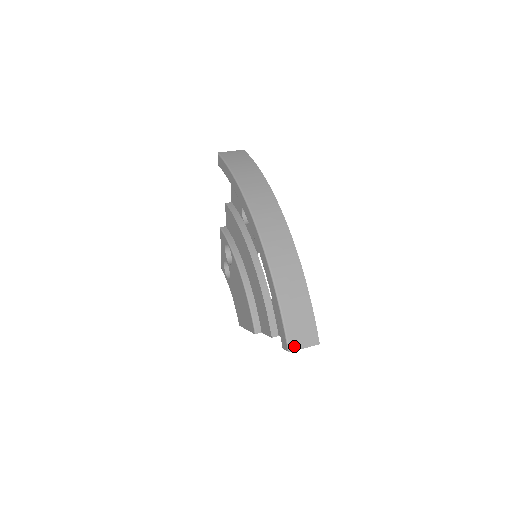
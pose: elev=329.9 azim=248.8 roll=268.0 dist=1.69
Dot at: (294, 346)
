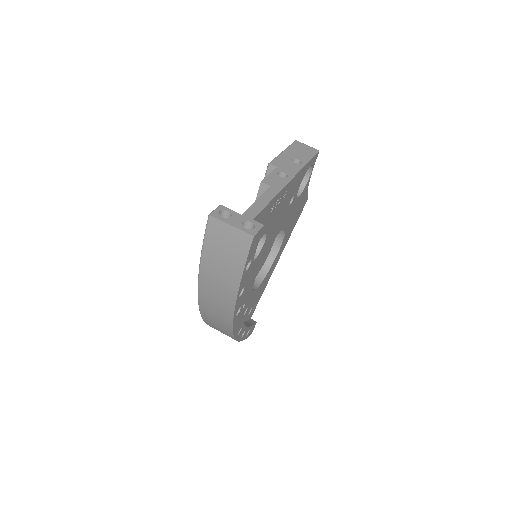
Dot at: occluded
